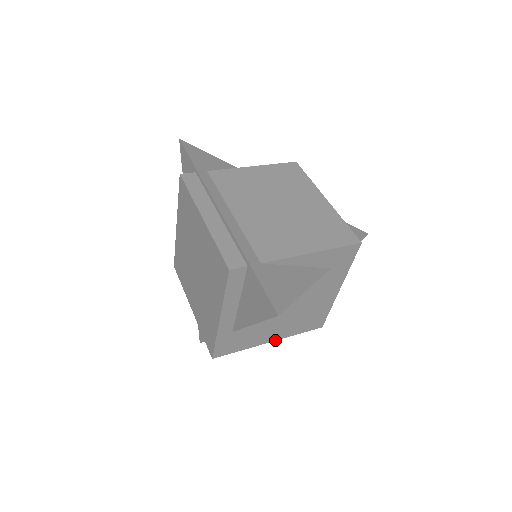
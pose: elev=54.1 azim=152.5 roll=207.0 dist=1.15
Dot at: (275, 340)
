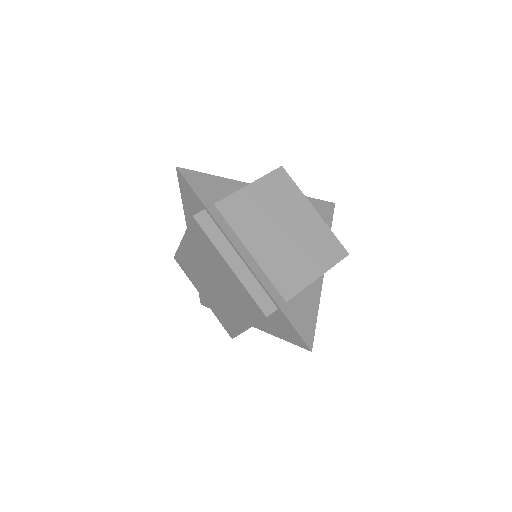
Dot at: occluded
